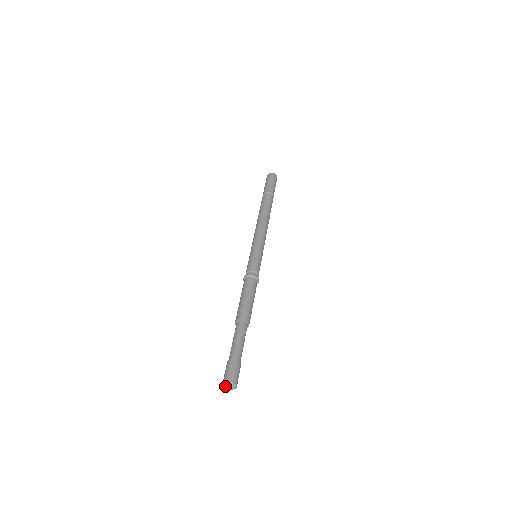
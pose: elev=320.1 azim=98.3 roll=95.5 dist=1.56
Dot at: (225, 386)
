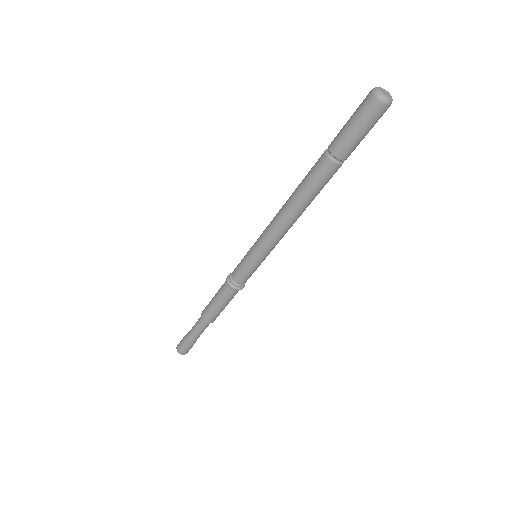
Dot at: (178, 349)
